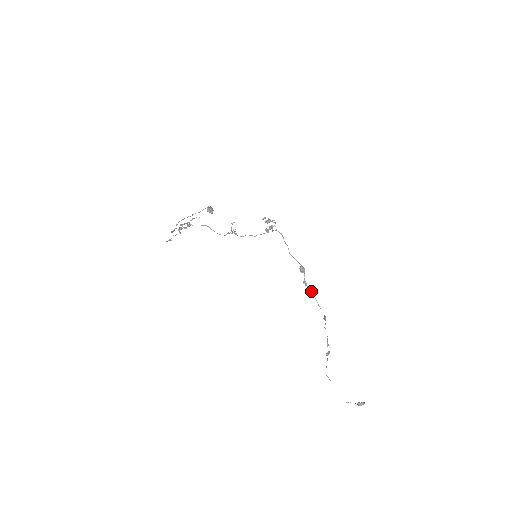
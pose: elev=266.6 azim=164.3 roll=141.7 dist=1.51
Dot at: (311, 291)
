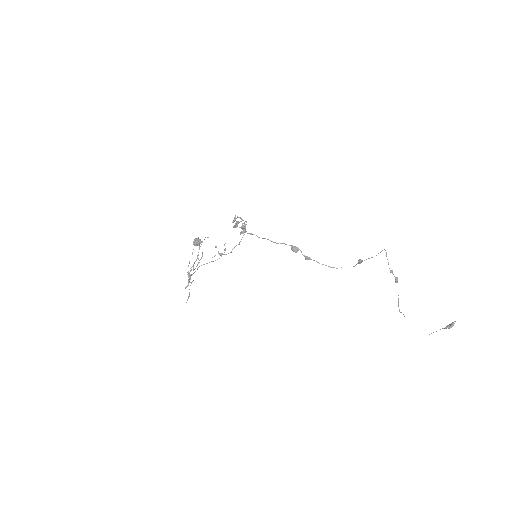
Dot at: (318, 262)
